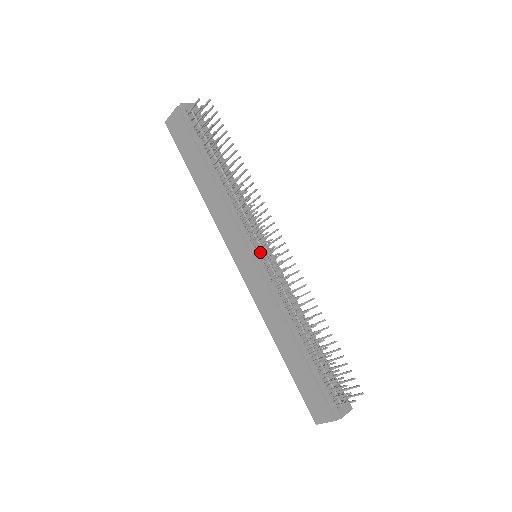
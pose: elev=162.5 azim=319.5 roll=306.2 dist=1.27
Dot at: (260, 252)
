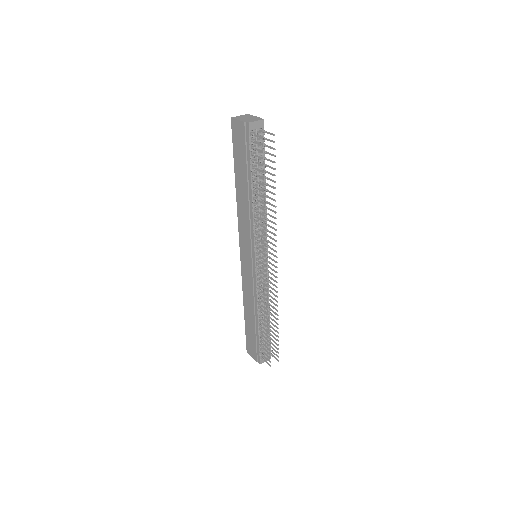
Dot at: (258, 261)
